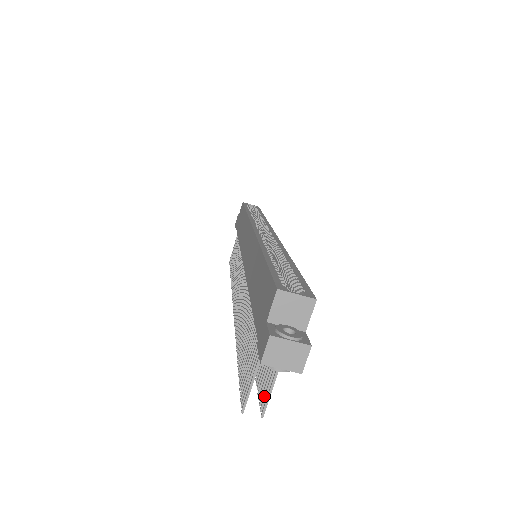
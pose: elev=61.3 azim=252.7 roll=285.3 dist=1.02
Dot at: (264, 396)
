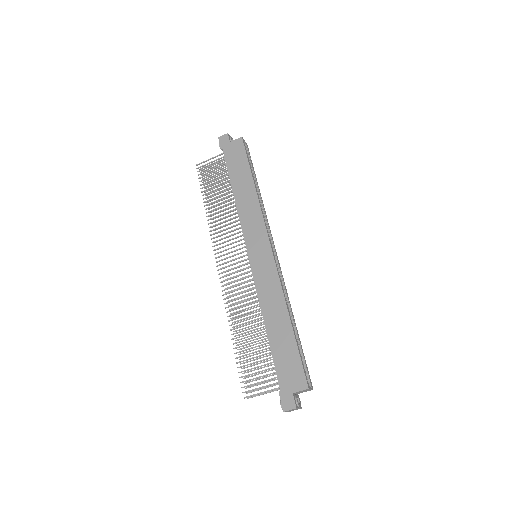
Dot at: (254, 391)
